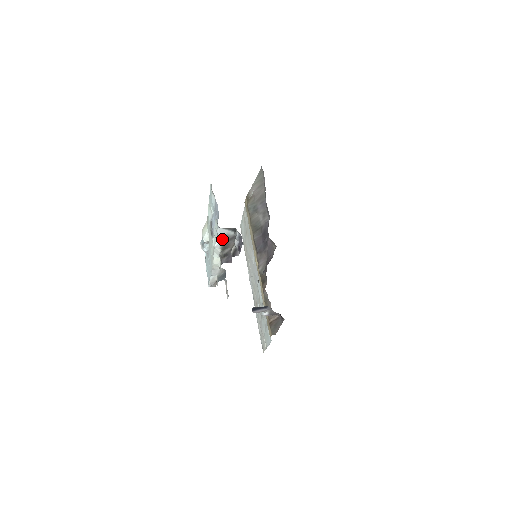
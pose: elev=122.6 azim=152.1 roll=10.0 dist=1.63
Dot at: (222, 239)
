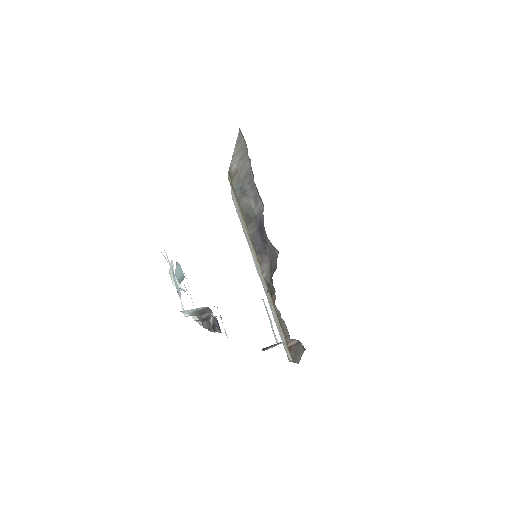
Dot at: (191, 312)
